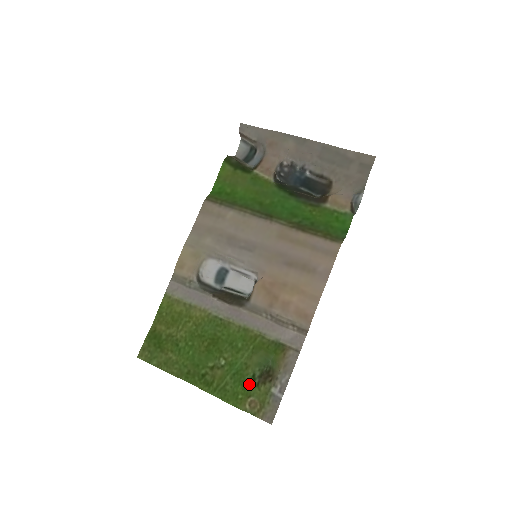
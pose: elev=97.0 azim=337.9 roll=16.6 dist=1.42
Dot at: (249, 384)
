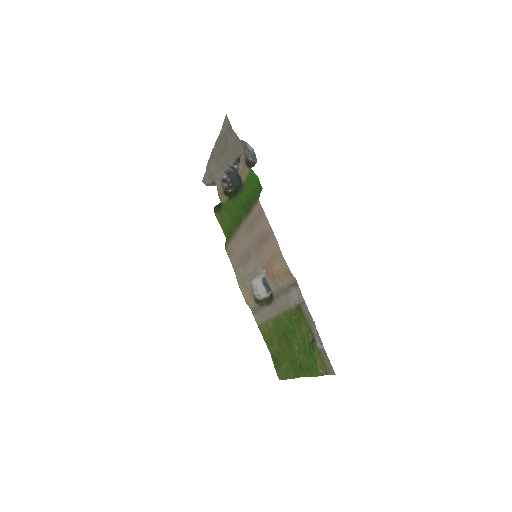
Dot at: (311, 352)
